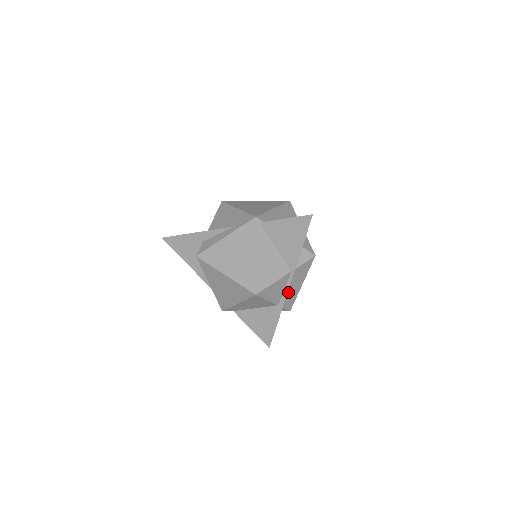
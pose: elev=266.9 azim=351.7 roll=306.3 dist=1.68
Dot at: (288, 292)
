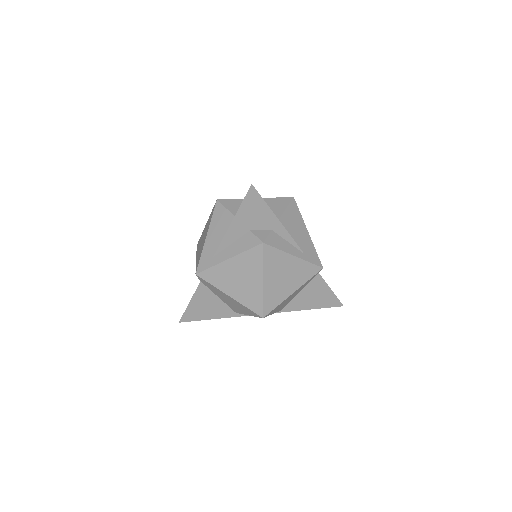
Dot at: occluded
